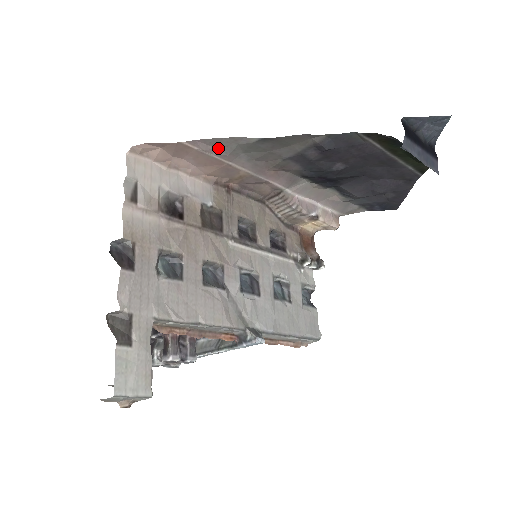
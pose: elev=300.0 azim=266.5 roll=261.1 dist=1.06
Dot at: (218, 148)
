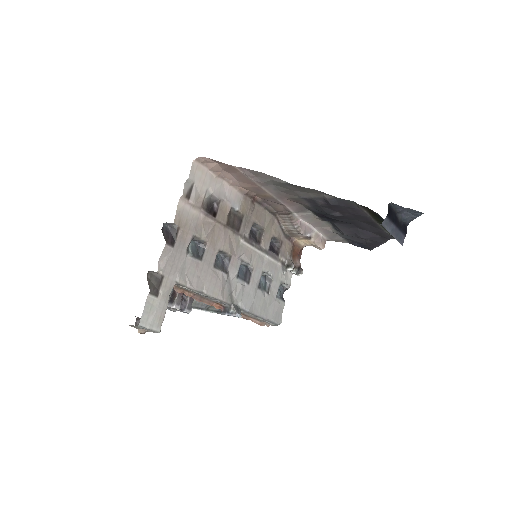
Dot at: (257, 176)
